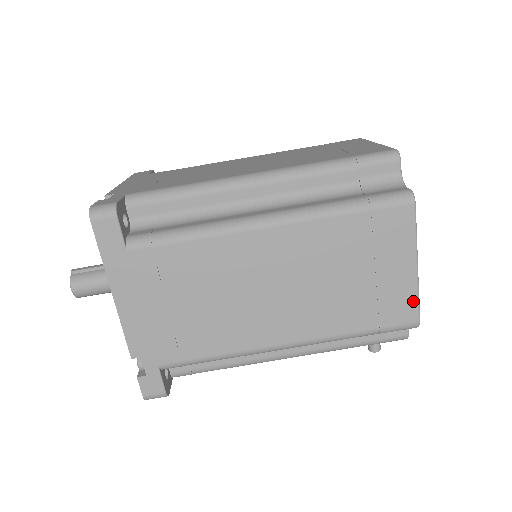
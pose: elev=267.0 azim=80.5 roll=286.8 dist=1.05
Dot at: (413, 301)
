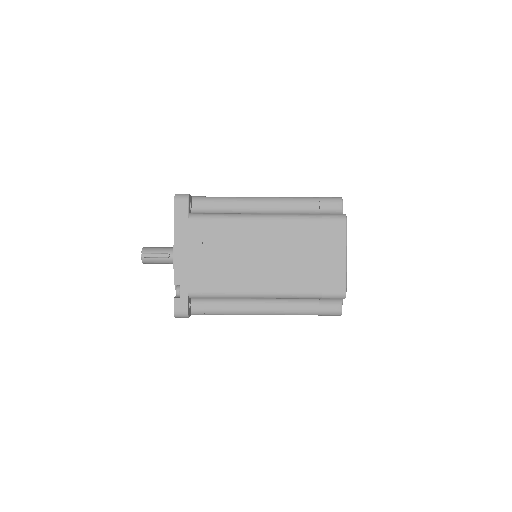
Dot at: occluded
